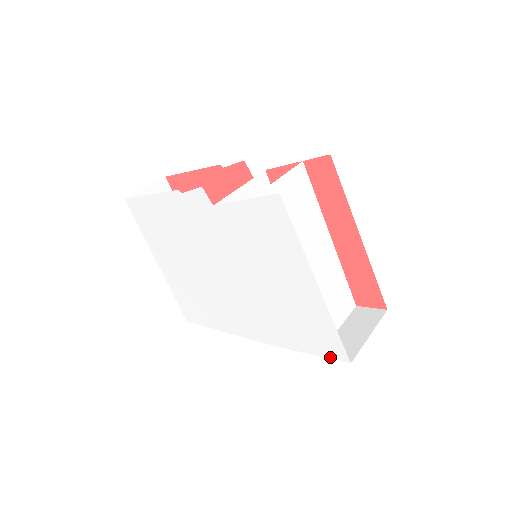
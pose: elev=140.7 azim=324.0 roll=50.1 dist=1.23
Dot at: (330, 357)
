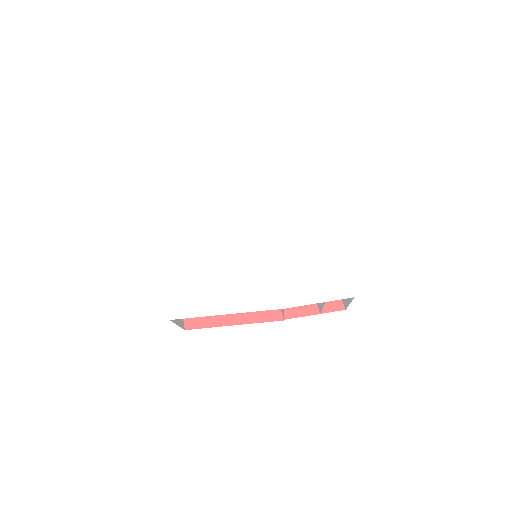
Dot at: (337, 298)
